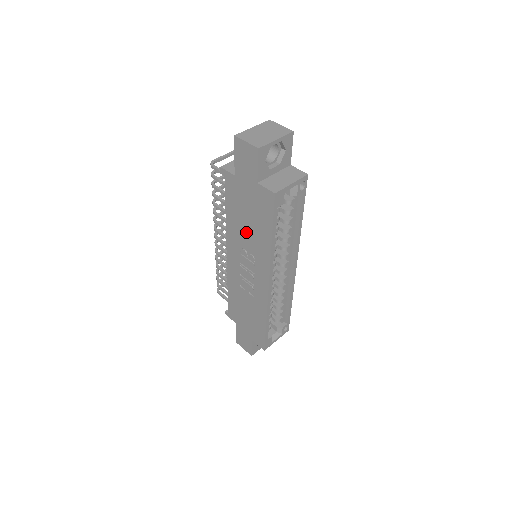
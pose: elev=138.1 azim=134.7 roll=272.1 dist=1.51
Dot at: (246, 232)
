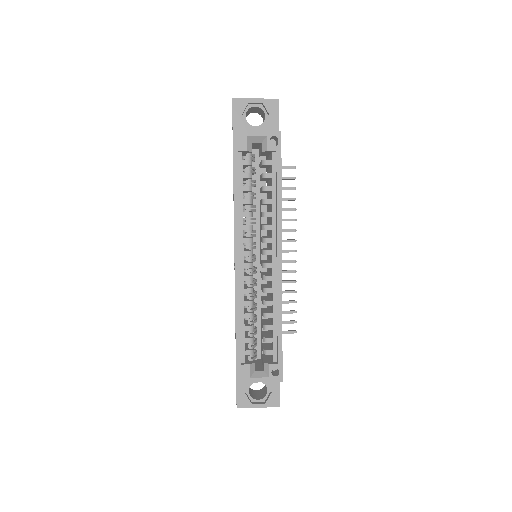
Dot at: occluded
